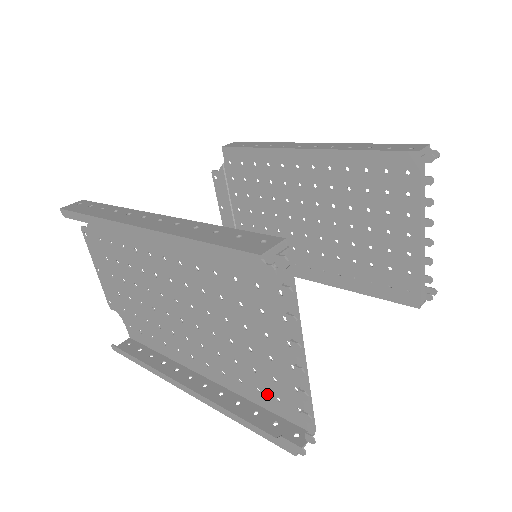
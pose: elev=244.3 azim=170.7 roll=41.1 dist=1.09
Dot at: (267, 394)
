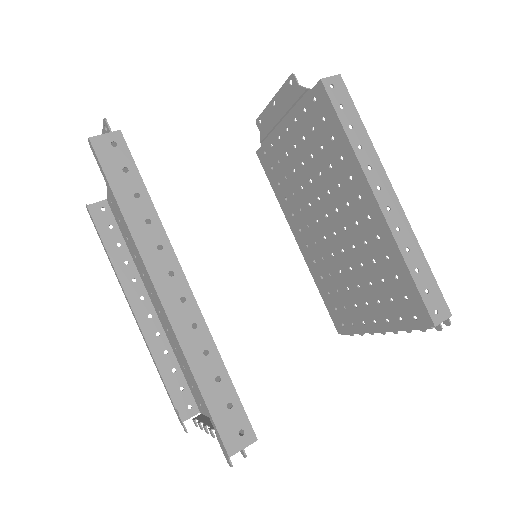
Dot at: (188, 376)
